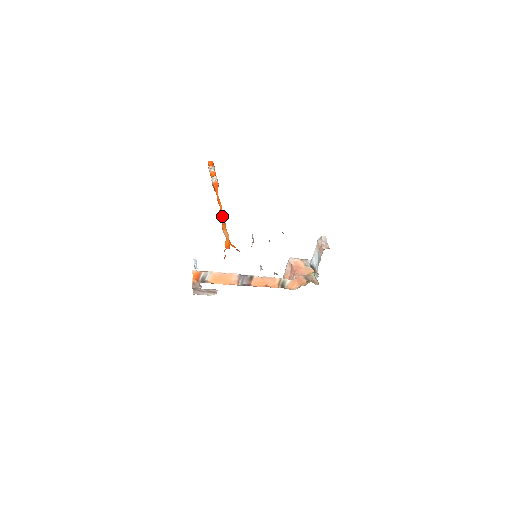
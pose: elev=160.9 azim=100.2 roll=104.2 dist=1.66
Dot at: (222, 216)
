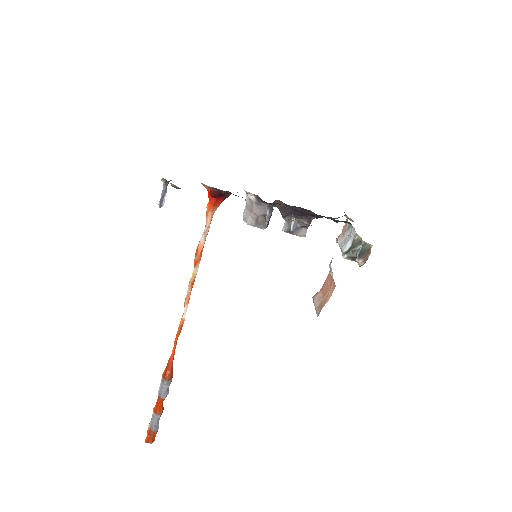
Dot at: (191, 281)
